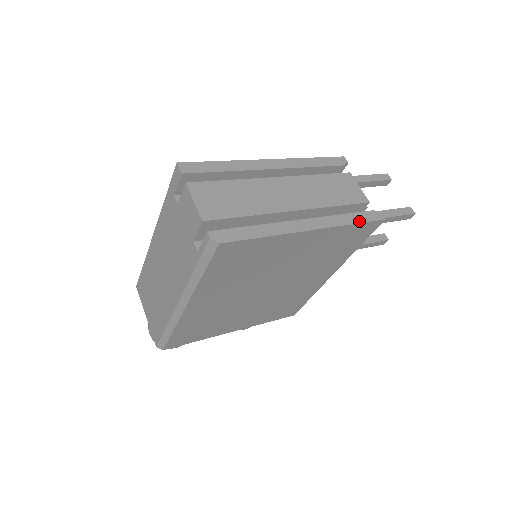
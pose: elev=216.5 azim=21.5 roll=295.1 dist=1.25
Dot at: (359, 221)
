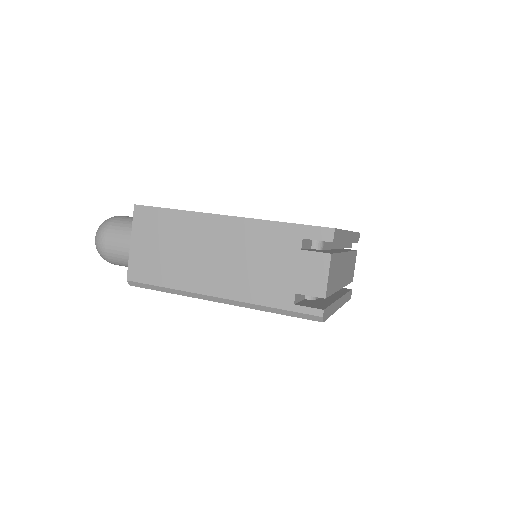
Dot at: occluded
